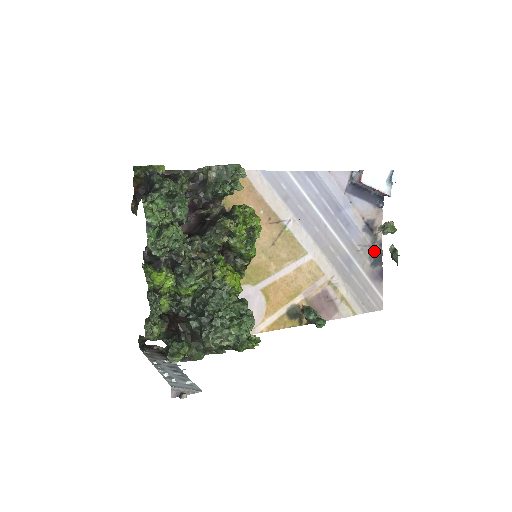
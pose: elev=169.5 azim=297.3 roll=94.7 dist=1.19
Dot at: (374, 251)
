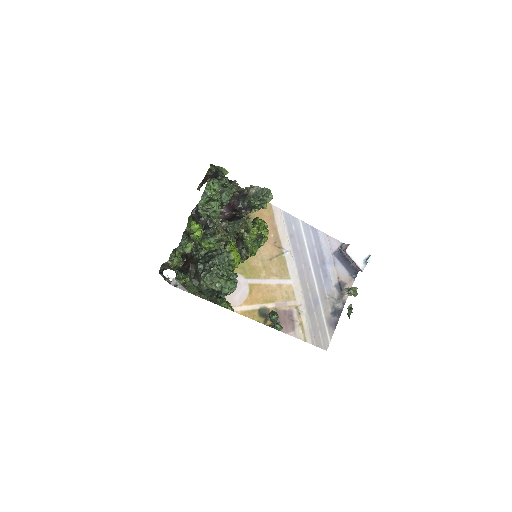
Dot at: (337, 305)
